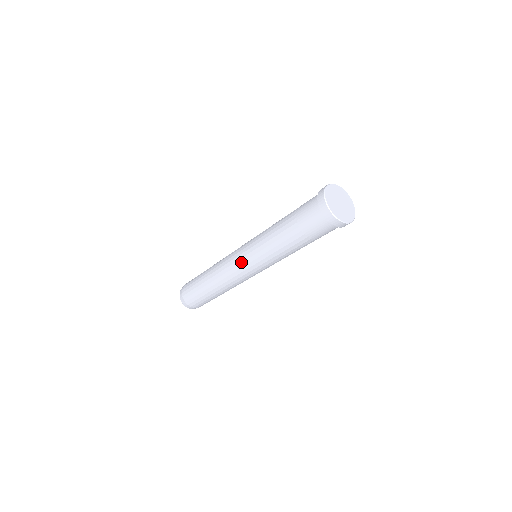
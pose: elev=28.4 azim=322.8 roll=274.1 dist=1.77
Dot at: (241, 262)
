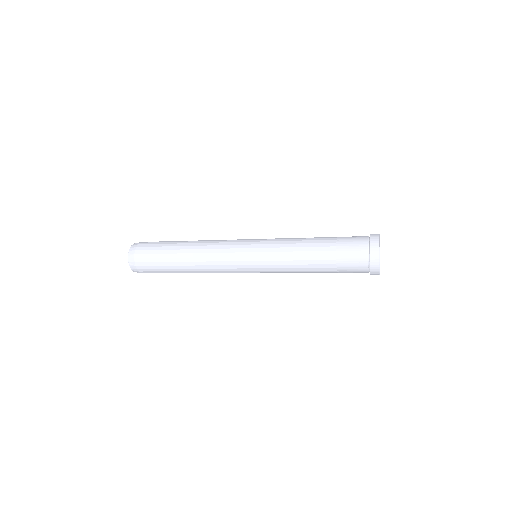
Dot at: (245, 260)
